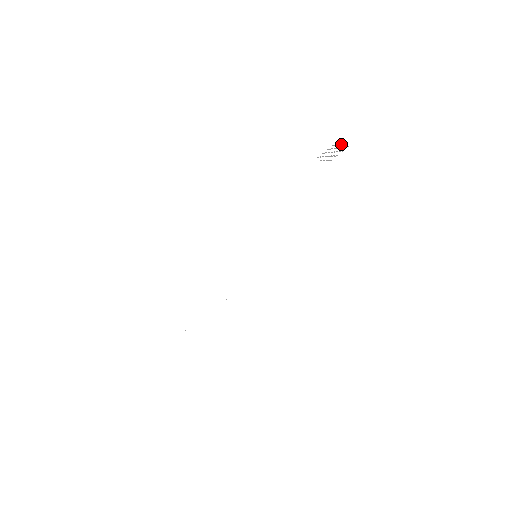
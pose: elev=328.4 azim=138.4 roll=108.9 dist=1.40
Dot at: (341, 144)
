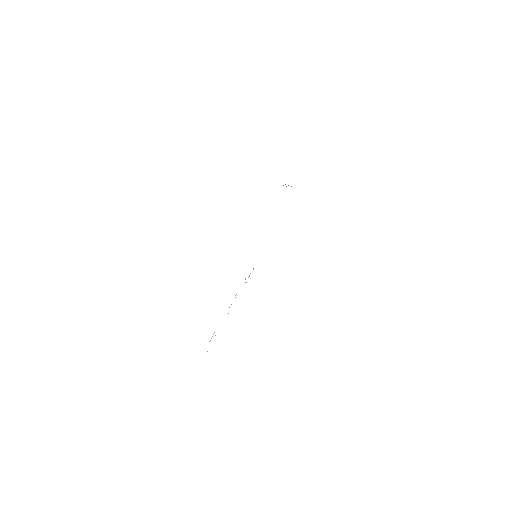
Dot at: occluded
